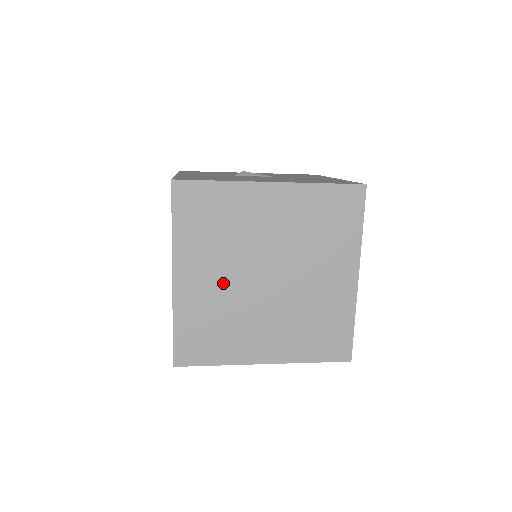
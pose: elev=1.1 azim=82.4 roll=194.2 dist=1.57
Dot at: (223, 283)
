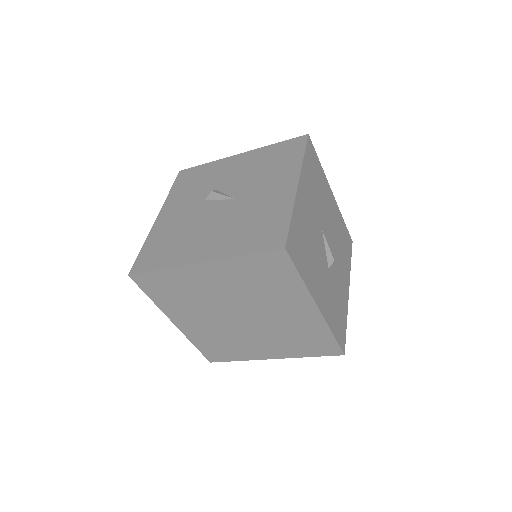
Dot at: (209, 323)
